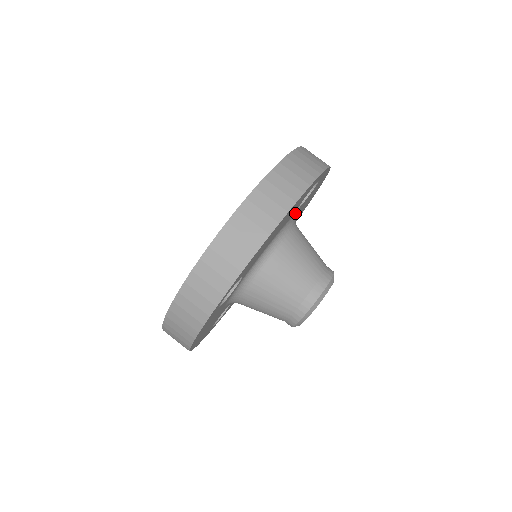
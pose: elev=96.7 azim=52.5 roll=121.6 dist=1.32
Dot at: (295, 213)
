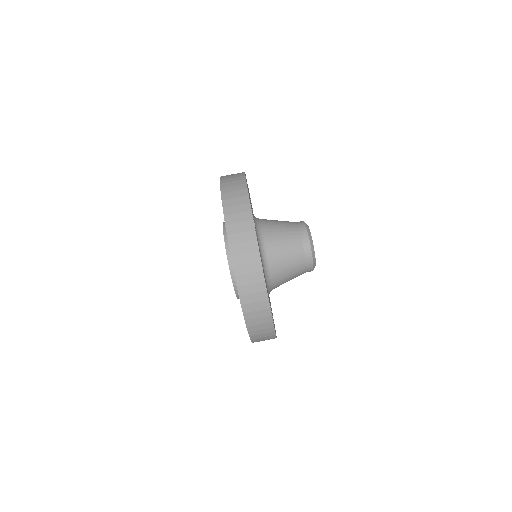
Dot at: occluded
